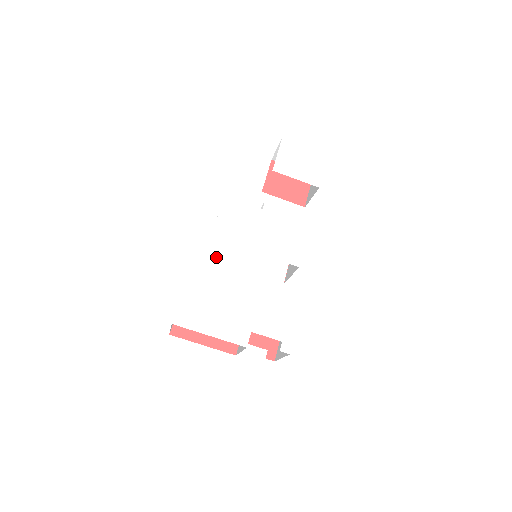
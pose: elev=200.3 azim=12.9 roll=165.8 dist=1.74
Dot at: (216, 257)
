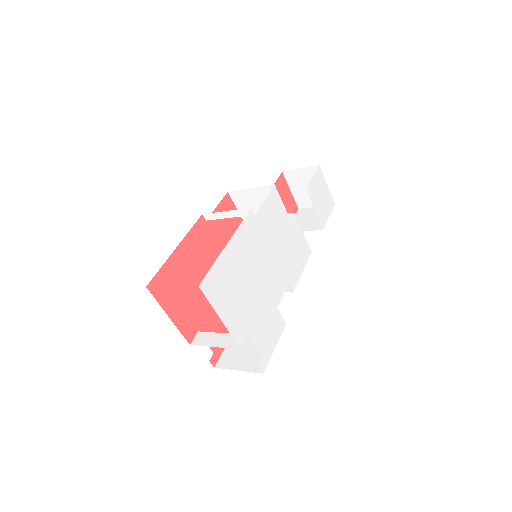
Dot at: (251, 239)
